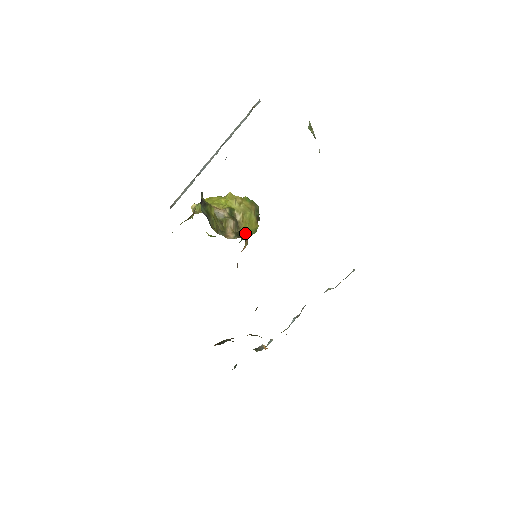
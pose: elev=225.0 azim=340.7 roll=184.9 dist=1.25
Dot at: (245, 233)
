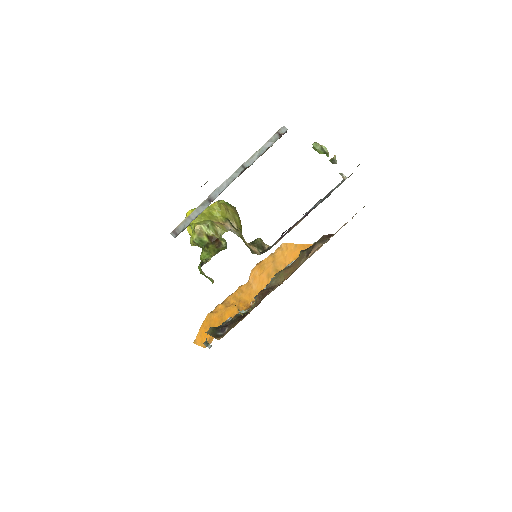
Dot at: (264, 244)
